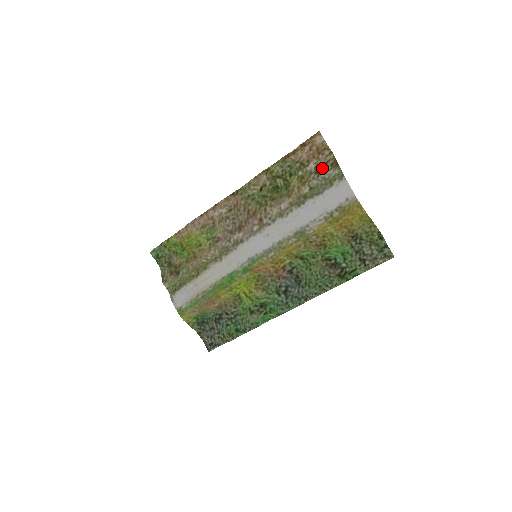
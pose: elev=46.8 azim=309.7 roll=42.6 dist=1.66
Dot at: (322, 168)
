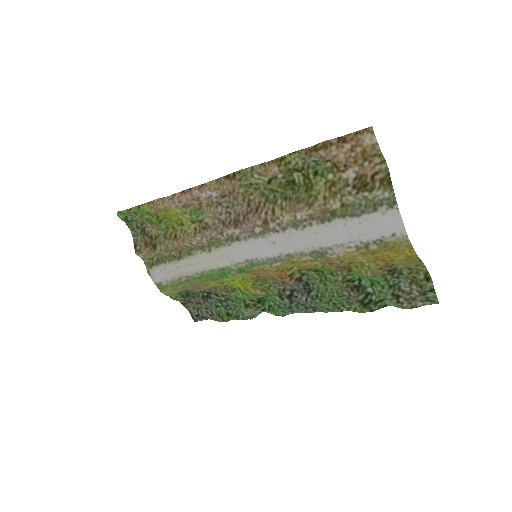
Dot at: (365, 183)
